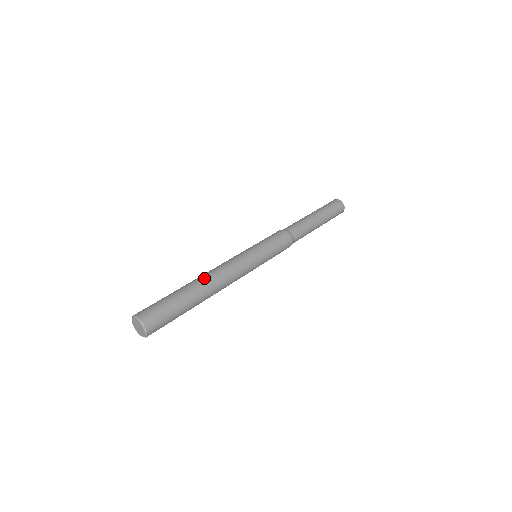
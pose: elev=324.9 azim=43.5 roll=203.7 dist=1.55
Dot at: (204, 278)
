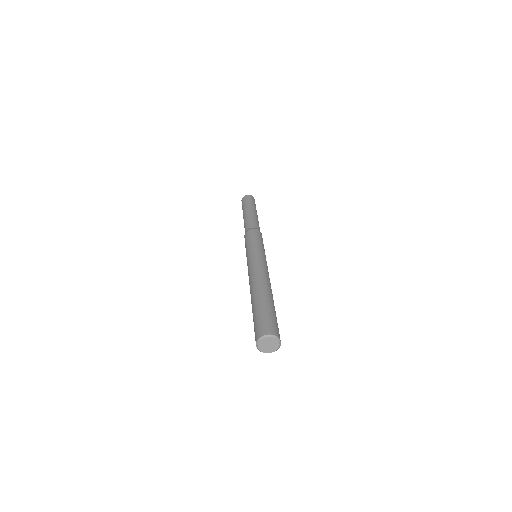
Dot at: (253, 288)
